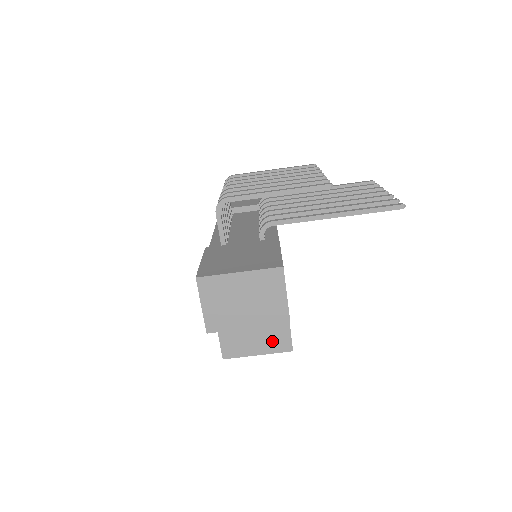
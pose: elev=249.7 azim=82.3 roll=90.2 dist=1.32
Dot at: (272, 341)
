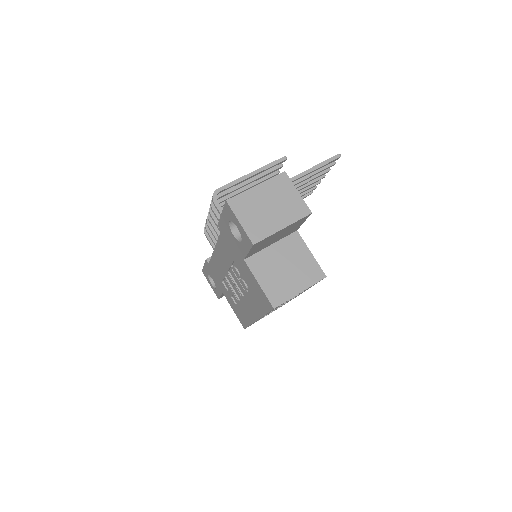
Dot at: (306, 274)
